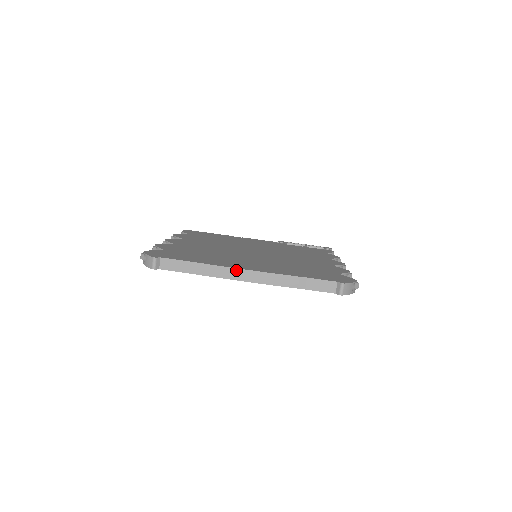
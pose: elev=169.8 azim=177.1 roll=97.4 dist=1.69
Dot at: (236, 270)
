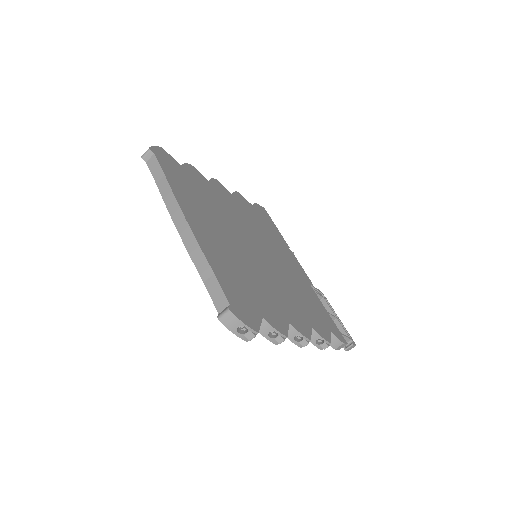
Dot at: (180, 211)
